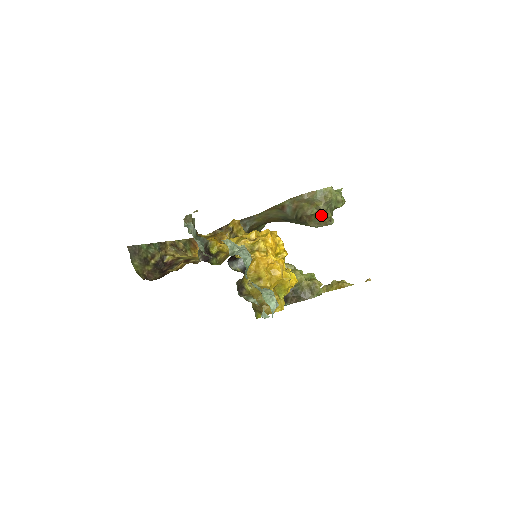
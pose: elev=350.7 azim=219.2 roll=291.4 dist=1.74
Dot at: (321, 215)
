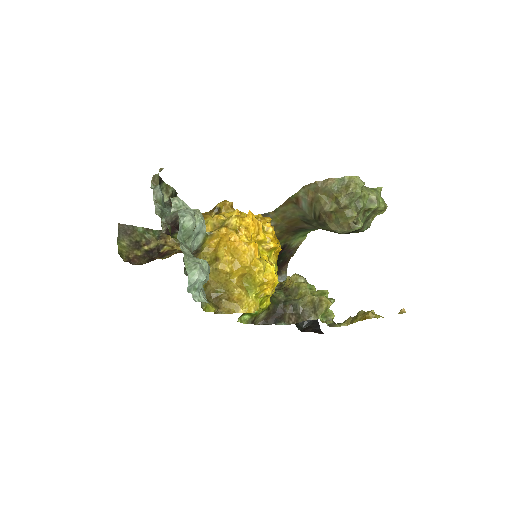
Dot at: (342, 213)
